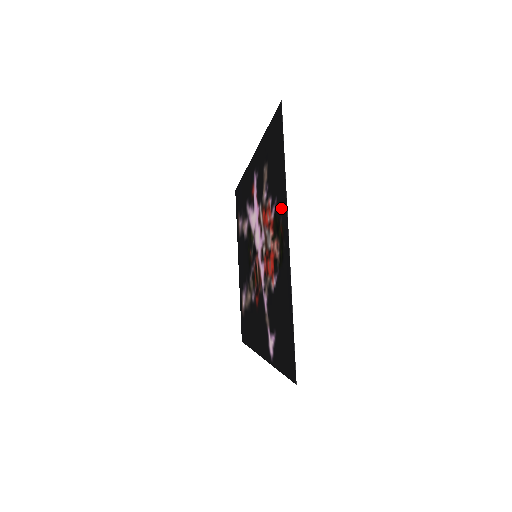
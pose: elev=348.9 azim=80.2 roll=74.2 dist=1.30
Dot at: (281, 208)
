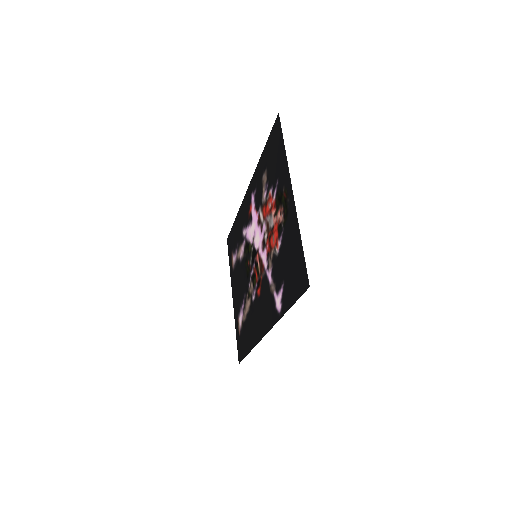
Dot at: (283, 180)
